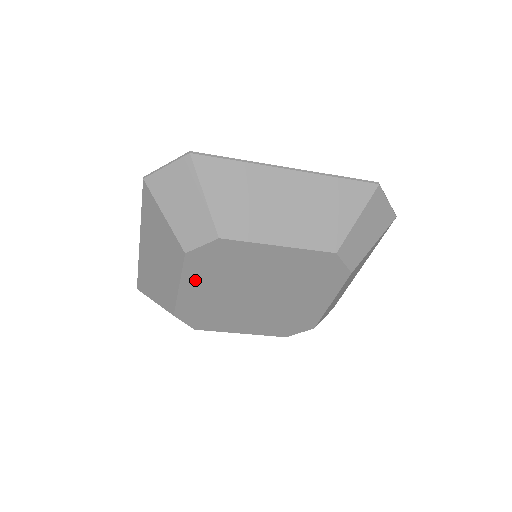
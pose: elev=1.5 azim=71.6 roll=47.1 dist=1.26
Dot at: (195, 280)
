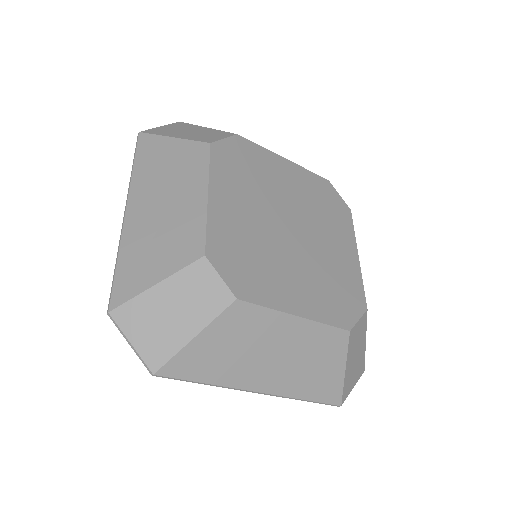
Dot at: (224, 186)
